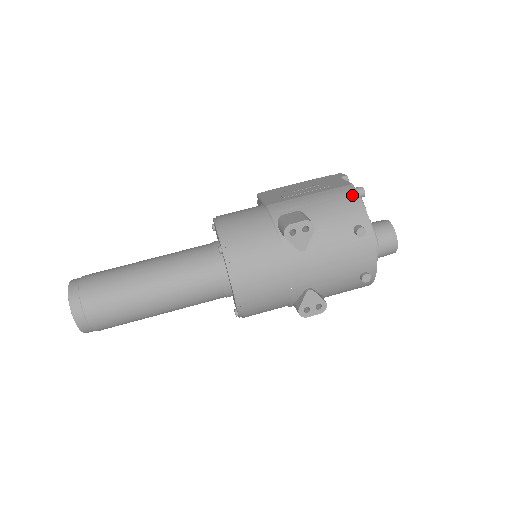
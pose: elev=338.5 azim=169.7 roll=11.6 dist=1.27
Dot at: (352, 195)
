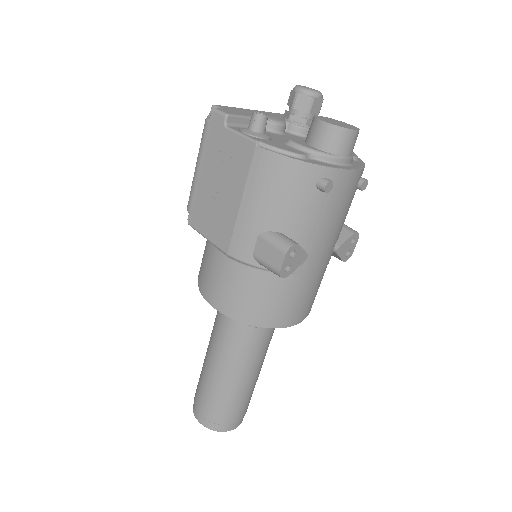
Dot at: (275, 163)
